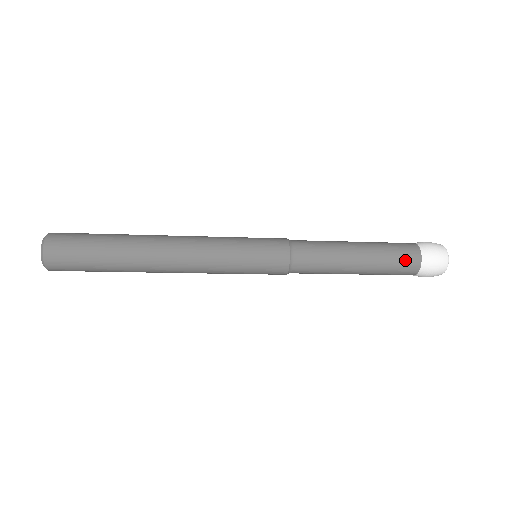
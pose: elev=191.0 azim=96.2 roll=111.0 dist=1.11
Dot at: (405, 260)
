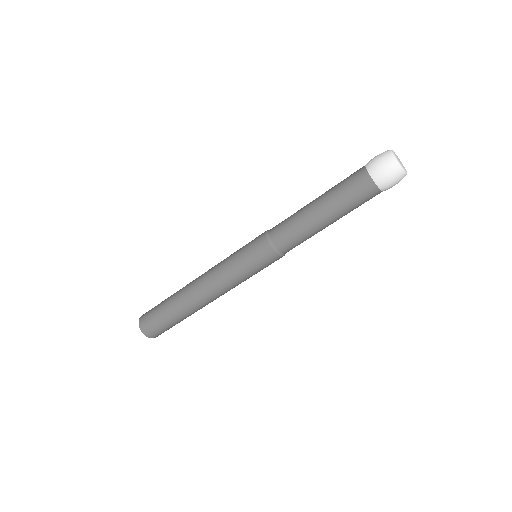
Dot at: (354, 181)
